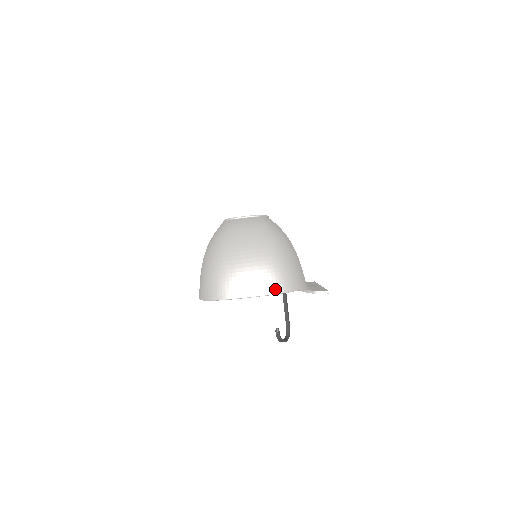
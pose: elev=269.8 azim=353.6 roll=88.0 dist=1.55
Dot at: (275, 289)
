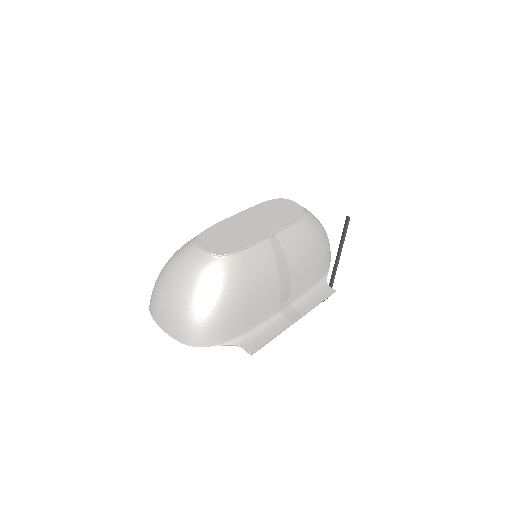
Dot at: (181, 339)
